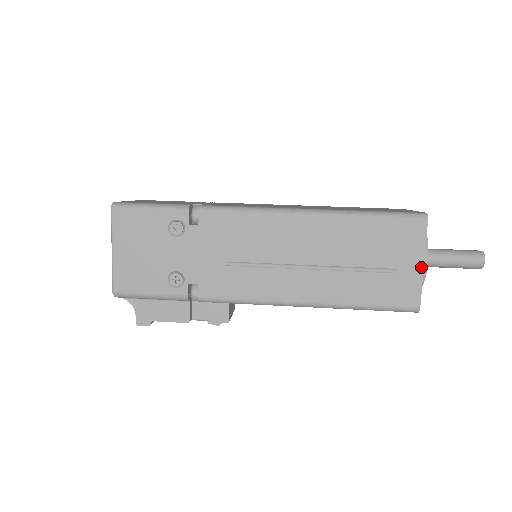
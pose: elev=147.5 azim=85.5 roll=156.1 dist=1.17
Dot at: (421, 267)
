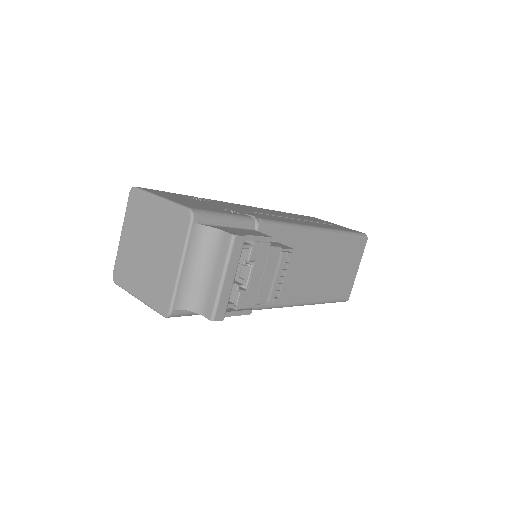
Dot at: (339, 225)
